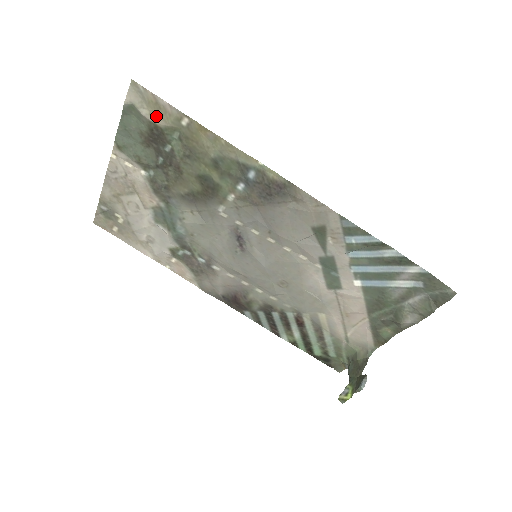
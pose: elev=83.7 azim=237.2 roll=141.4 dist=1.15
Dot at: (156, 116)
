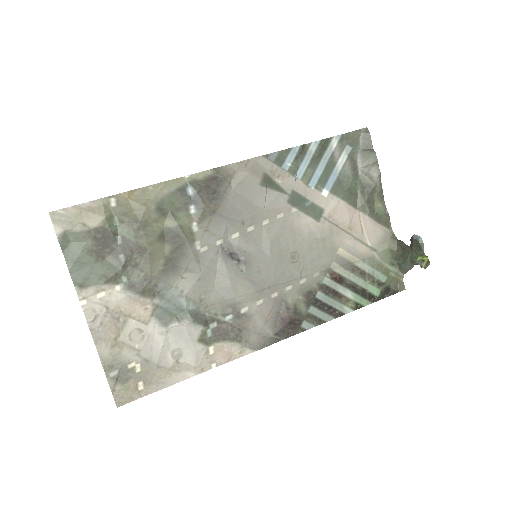
Dot at: (89, 222)
